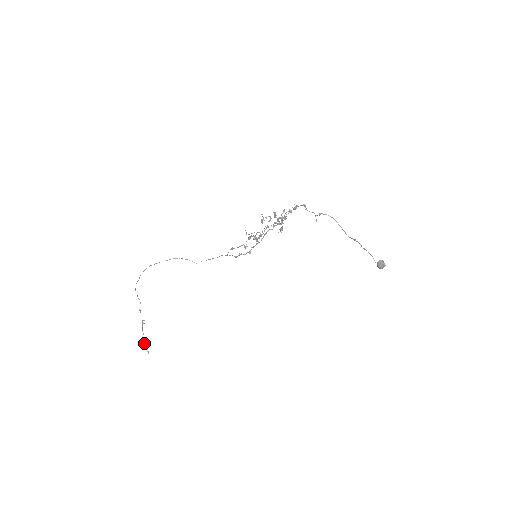
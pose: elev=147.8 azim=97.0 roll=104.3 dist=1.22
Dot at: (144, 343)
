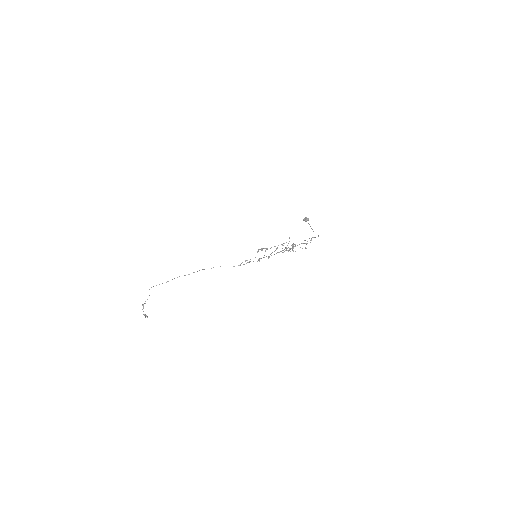
Dot at: (143, 314)
